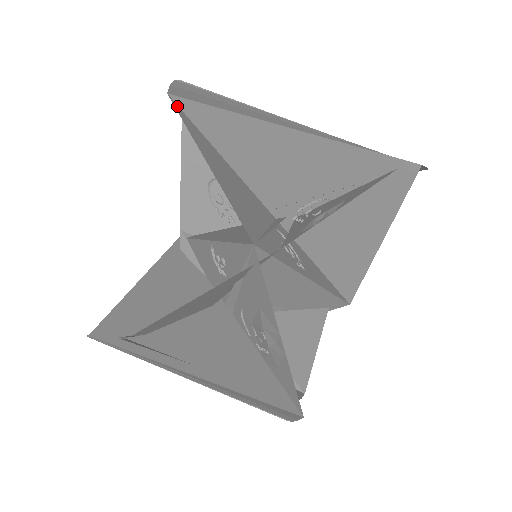
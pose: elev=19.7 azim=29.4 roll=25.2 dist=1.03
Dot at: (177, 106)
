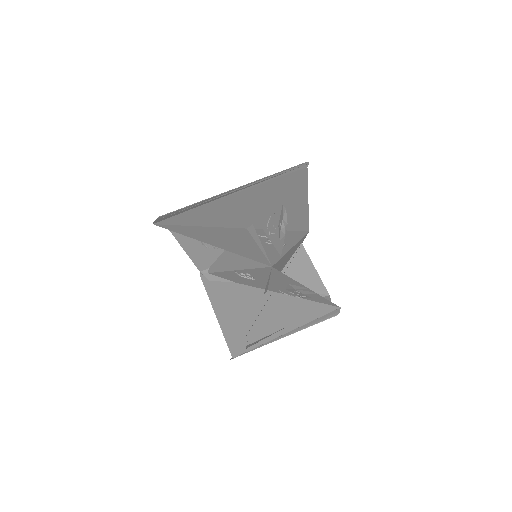
Dot at: (163, 226)
